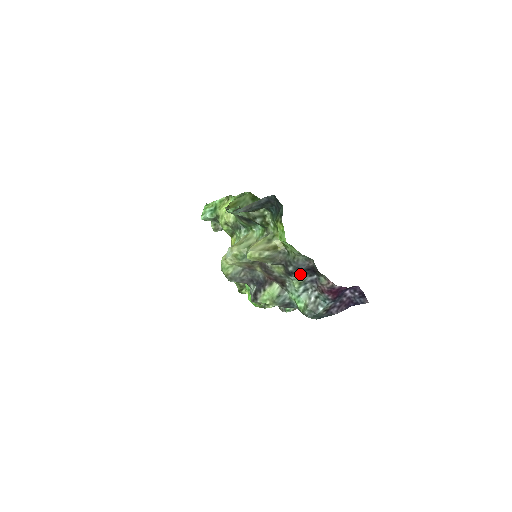
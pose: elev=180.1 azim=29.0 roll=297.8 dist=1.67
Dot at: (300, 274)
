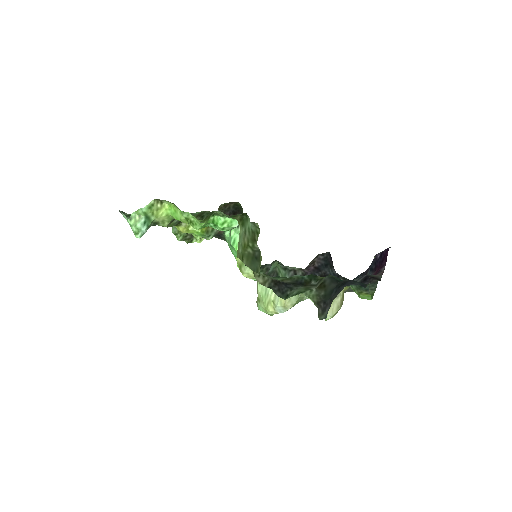
Dot at: occluded
